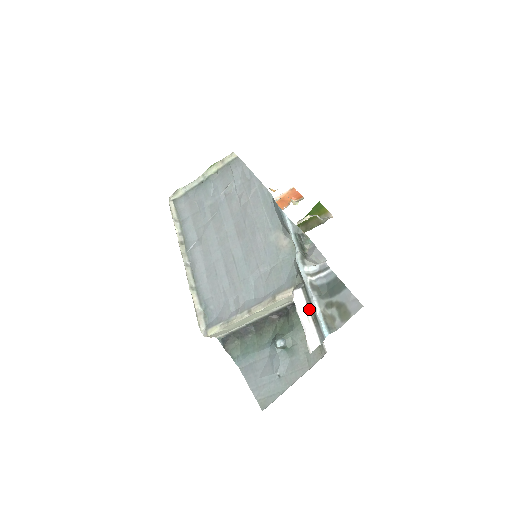
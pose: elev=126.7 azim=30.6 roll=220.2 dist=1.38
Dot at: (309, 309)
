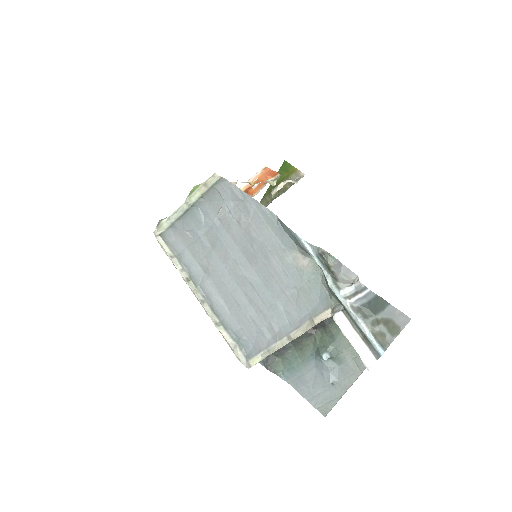
Dot at: (356, 330)
